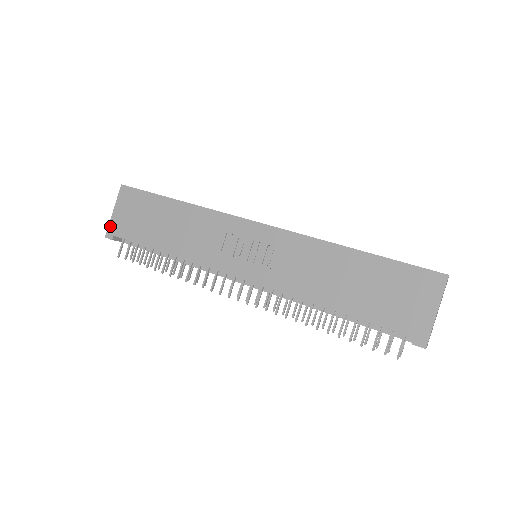
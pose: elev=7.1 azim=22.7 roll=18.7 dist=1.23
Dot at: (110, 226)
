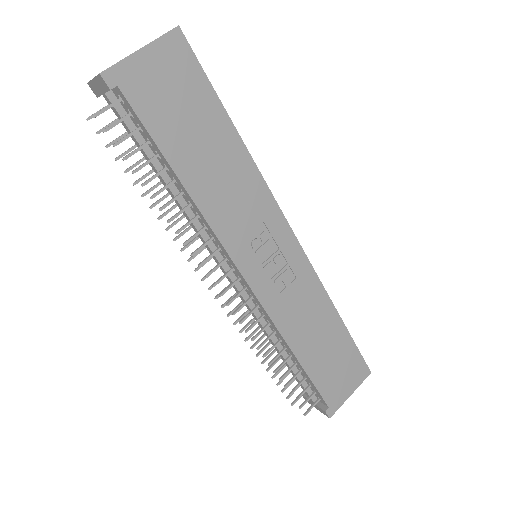
Dot at: (121, 66)
